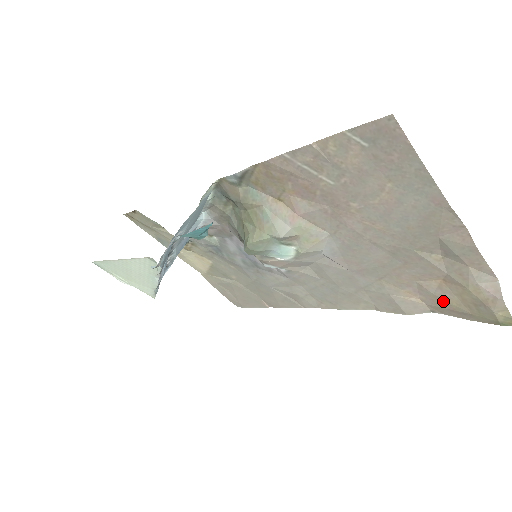
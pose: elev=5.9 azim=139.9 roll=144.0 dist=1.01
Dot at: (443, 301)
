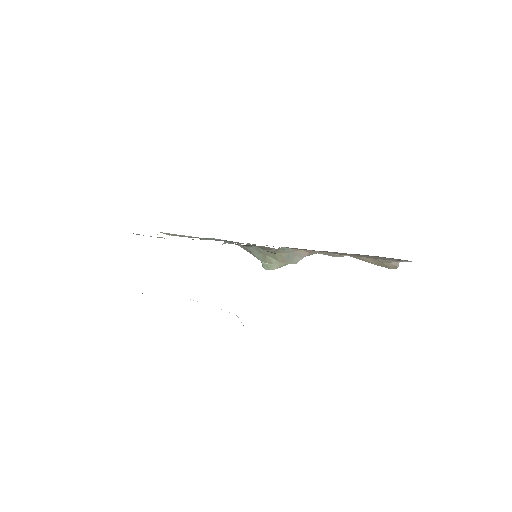
Dot at: (363, 260)
